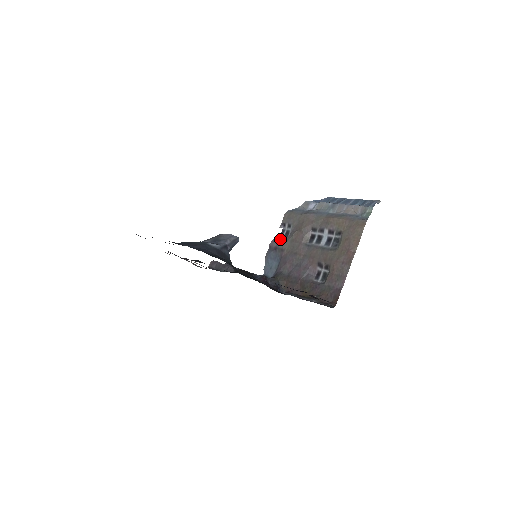
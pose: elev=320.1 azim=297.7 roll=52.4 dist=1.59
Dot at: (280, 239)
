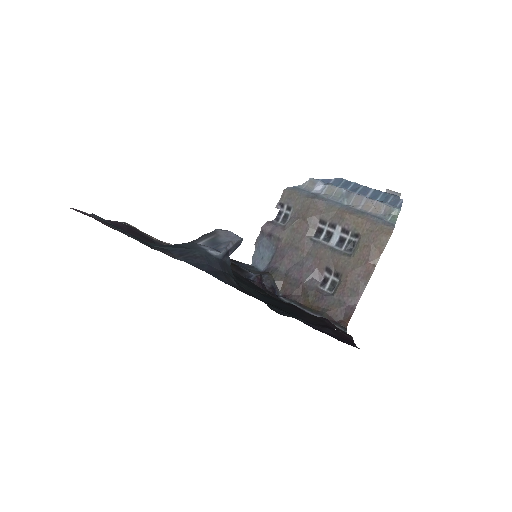
Dot at: (276, 223)
